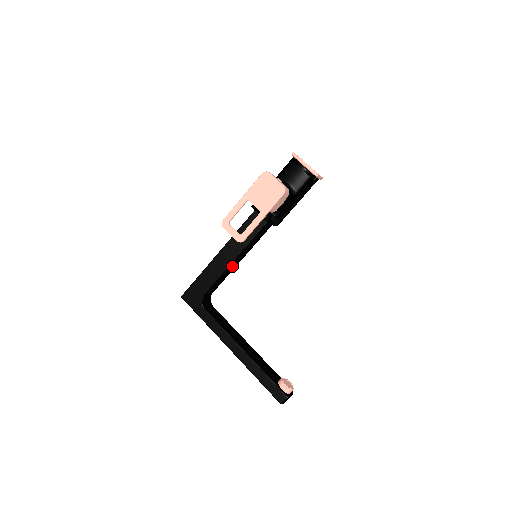
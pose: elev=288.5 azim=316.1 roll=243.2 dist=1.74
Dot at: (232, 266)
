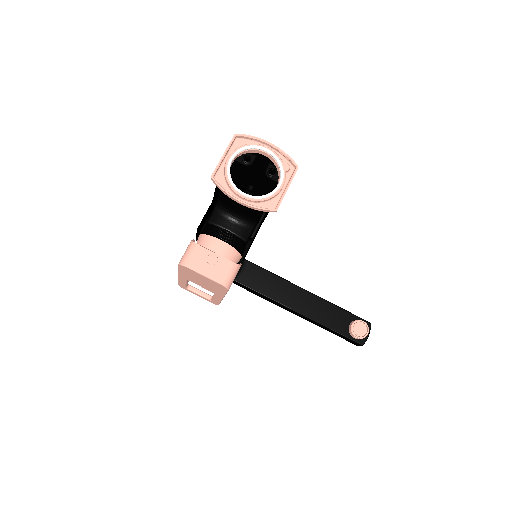
Dot at: occluded
